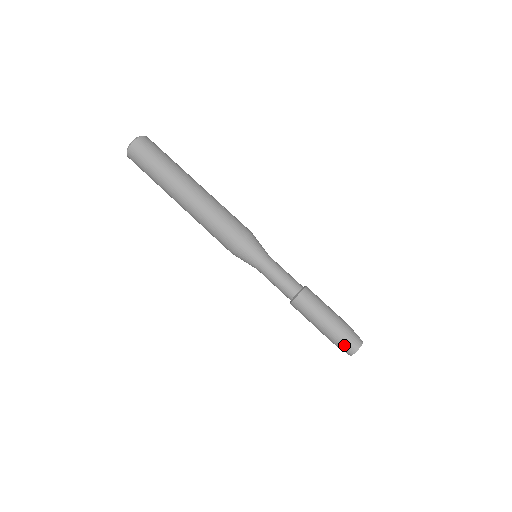
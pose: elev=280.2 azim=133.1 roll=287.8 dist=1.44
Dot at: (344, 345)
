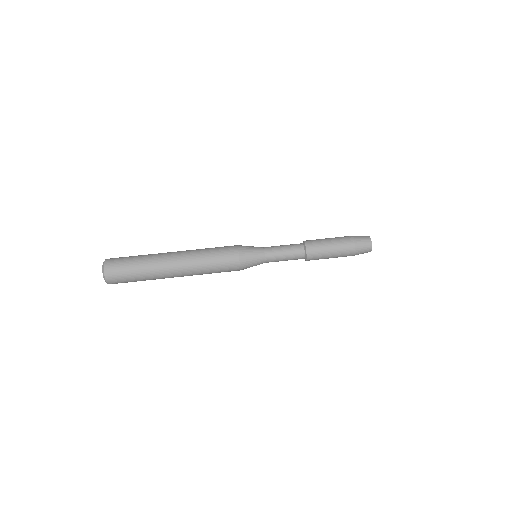
Dot at: (361, 244)
